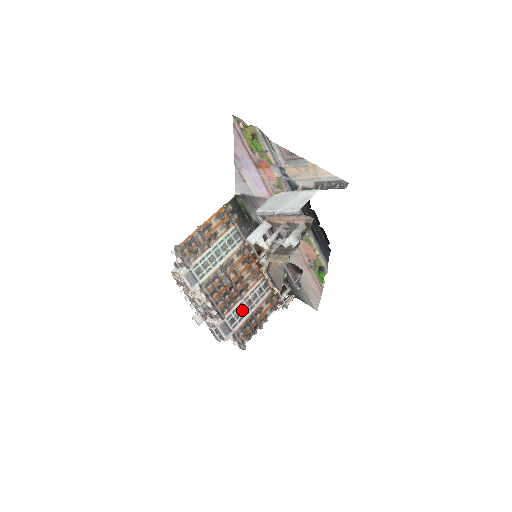
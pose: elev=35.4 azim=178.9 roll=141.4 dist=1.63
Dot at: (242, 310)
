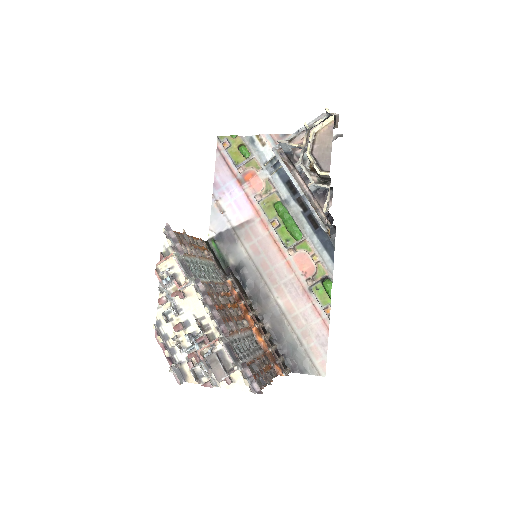
Dot at: (242, 348)
